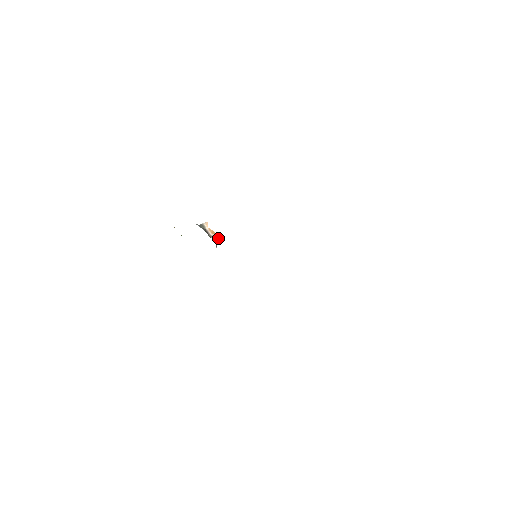
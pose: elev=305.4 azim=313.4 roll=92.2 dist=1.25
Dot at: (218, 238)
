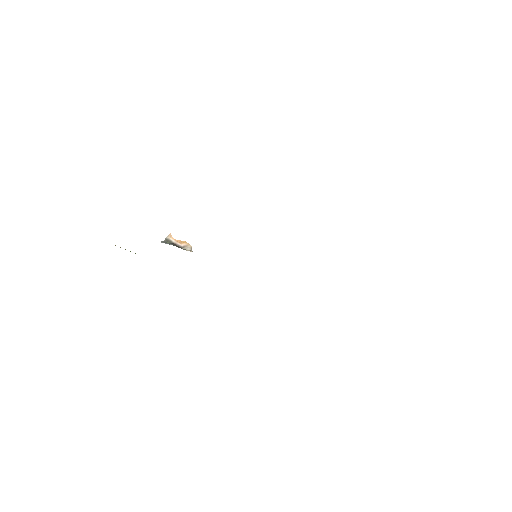
Dot at: (190, 246)
